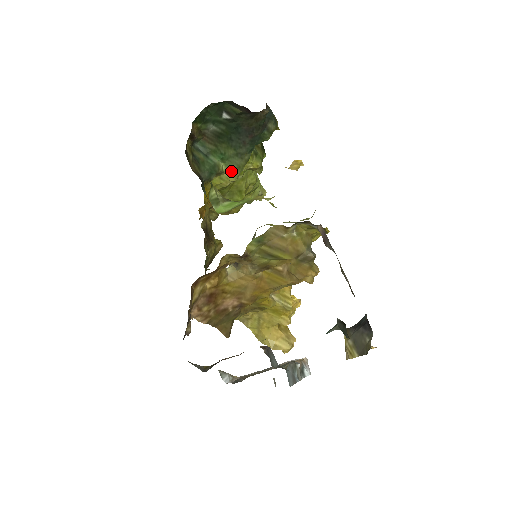
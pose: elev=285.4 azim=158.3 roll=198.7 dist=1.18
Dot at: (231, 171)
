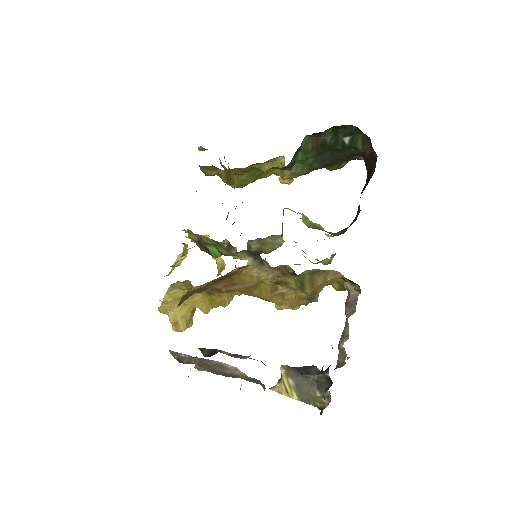
Dot at: (293, 172)
